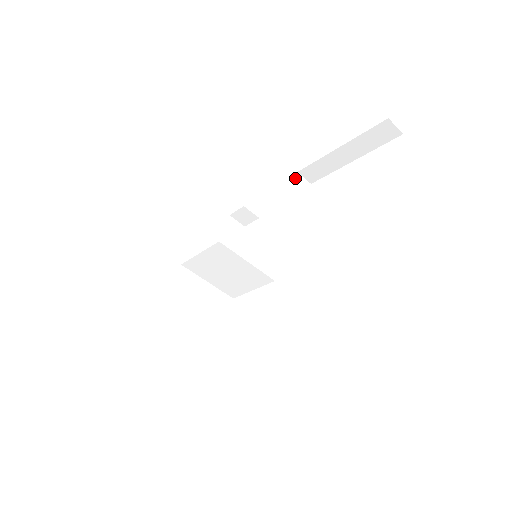
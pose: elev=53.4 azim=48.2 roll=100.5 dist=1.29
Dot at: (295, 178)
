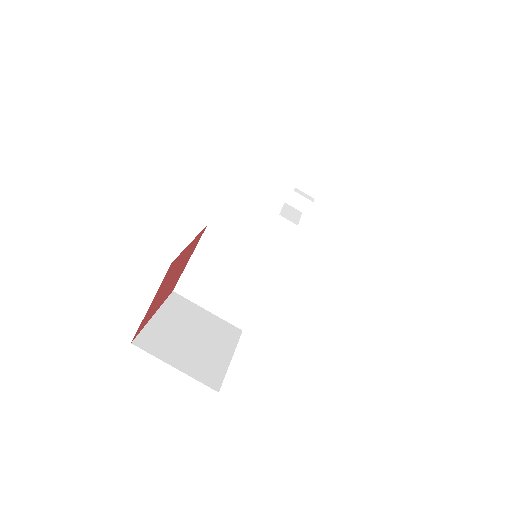
Dot at: (284, 205)
